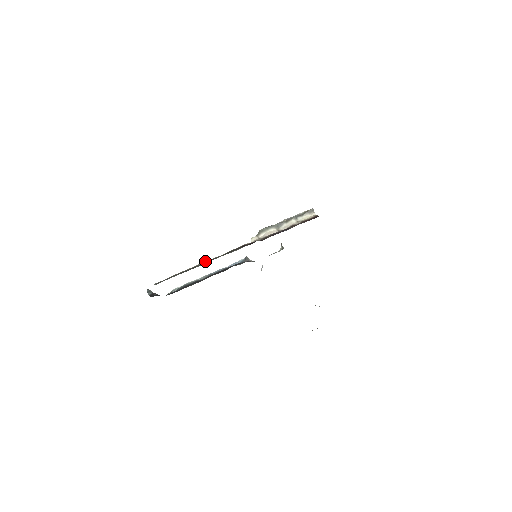
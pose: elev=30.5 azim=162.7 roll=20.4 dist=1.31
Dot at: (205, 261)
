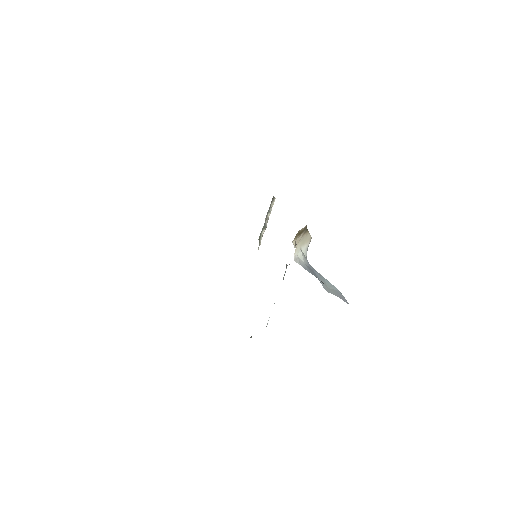
Dot at: occluded
